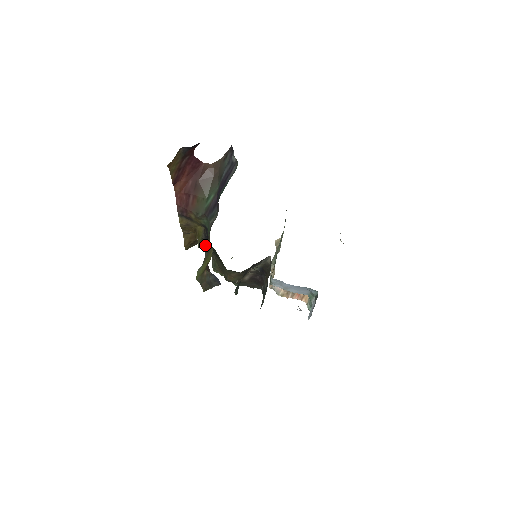
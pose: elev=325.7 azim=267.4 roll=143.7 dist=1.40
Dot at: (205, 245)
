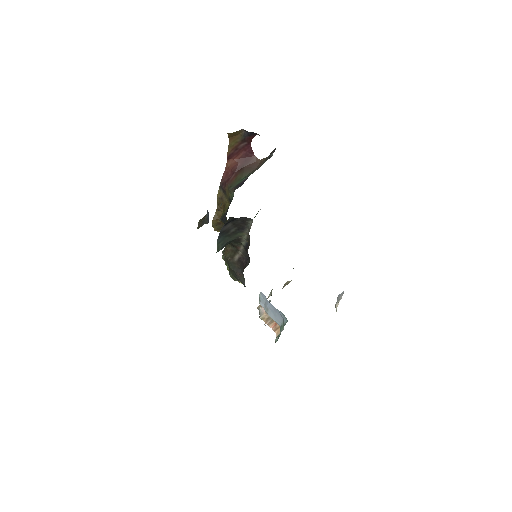
Dot at: (224, 218)
